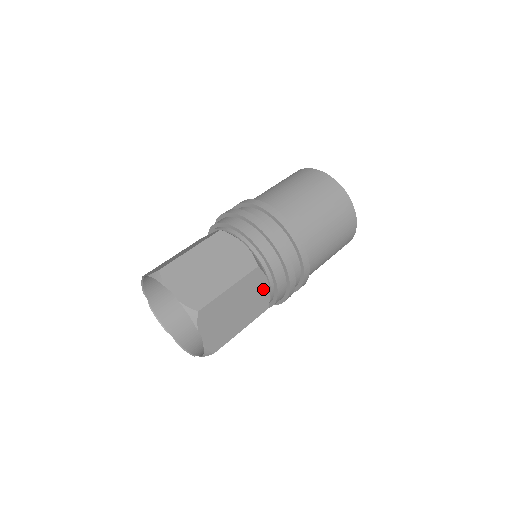
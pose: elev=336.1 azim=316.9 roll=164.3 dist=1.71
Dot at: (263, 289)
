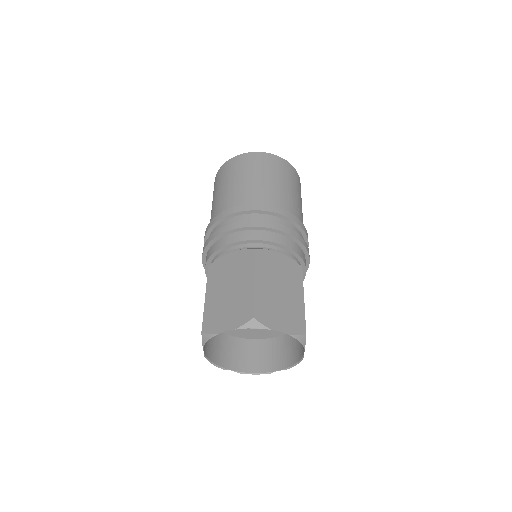
Dot at: occluded
